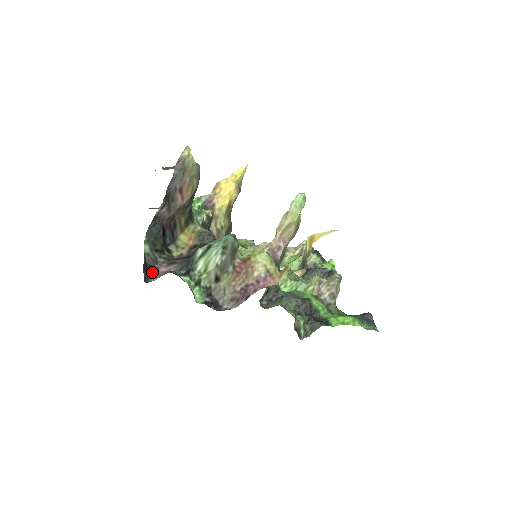
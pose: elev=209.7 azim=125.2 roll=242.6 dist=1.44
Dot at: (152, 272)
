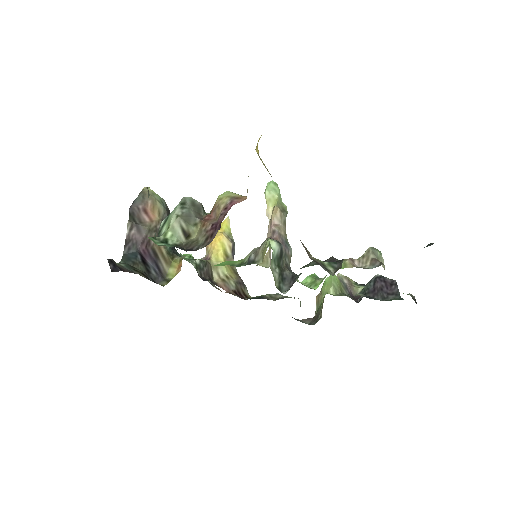
Dot at: (124, 271)
